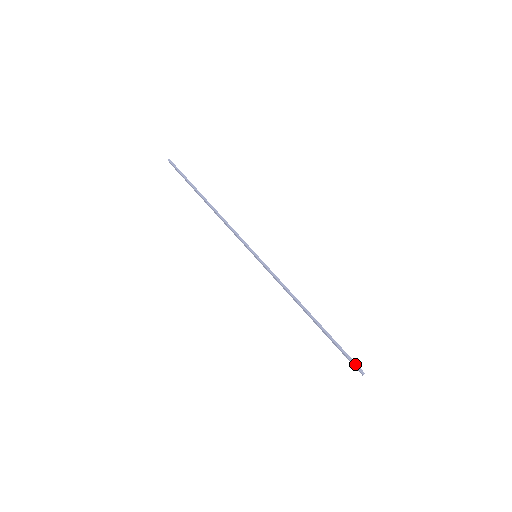
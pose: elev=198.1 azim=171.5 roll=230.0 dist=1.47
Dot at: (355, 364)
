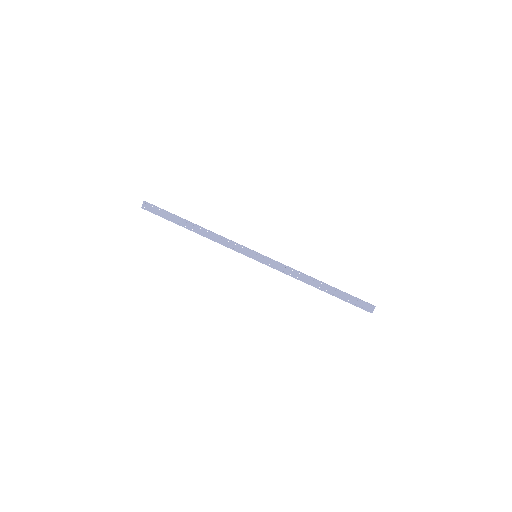
Dot at: (367, 302)
